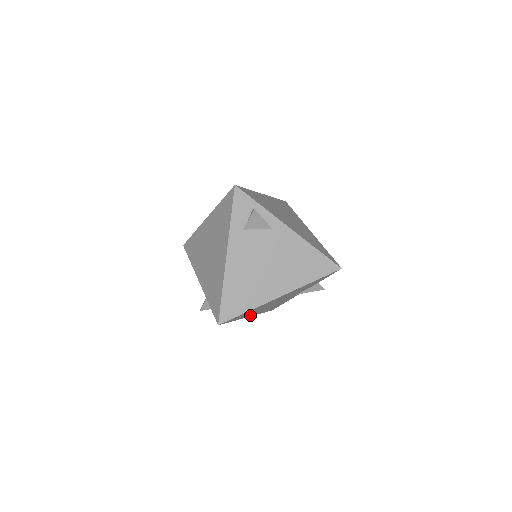
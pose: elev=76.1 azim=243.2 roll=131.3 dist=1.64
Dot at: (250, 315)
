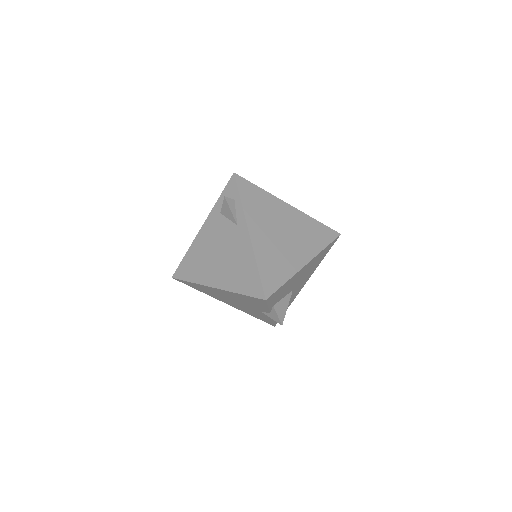
Dot at: (223, 301)
